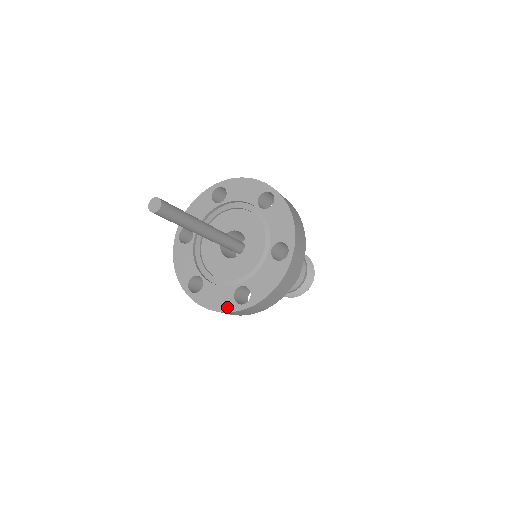
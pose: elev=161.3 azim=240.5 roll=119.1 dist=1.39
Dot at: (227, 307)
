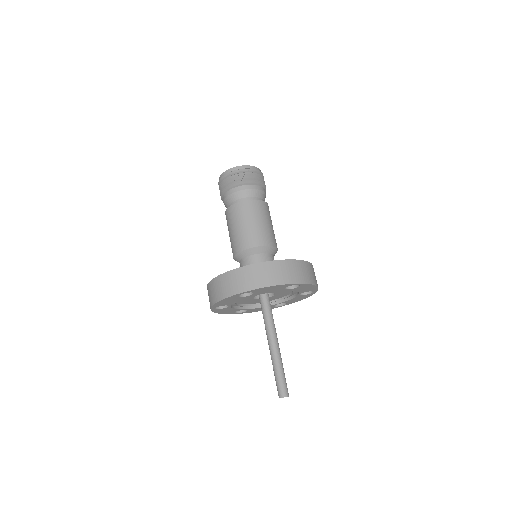
Dot at: occluded
